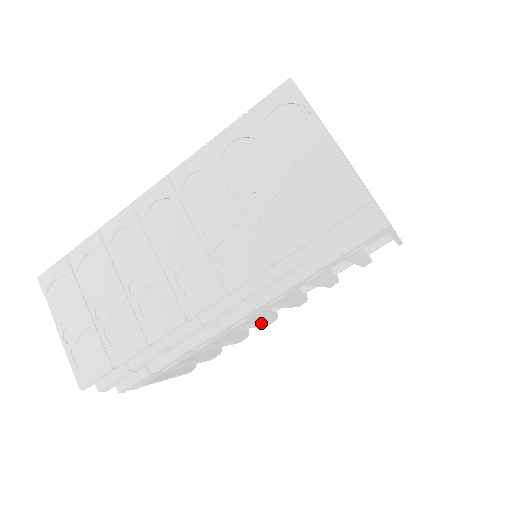
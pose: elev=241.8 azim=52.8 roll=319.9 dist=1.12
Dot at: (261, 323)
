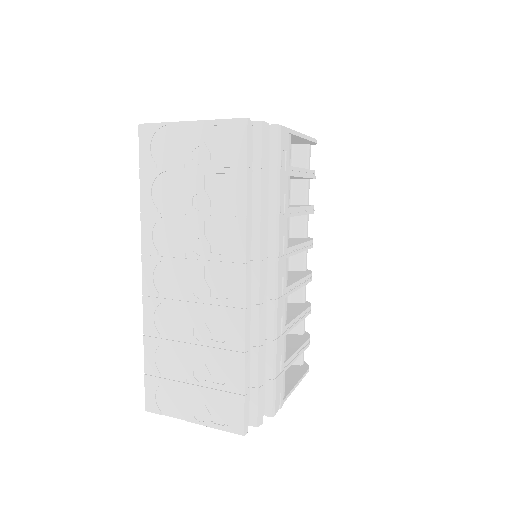
Dot at: (302, 280)
